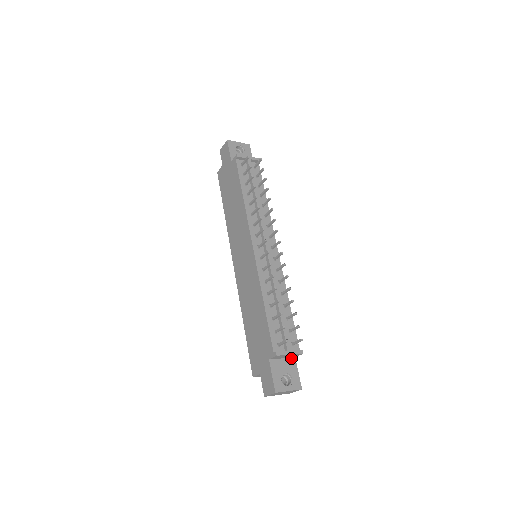
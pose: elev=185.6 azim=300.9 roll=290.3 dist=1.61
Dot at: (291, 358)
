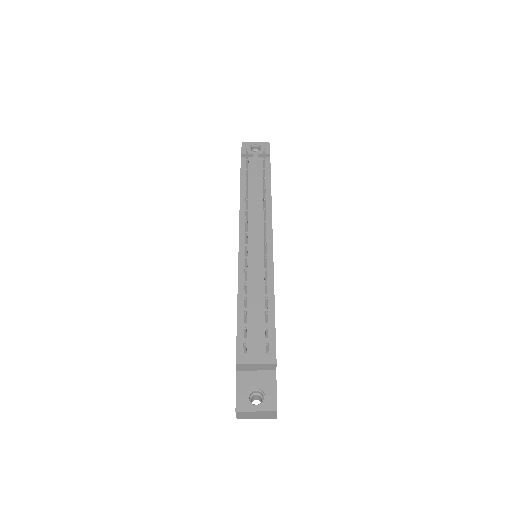
Dot at: (269, 371)
